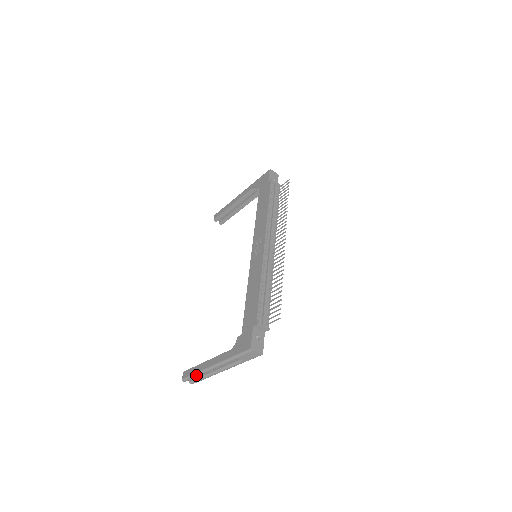
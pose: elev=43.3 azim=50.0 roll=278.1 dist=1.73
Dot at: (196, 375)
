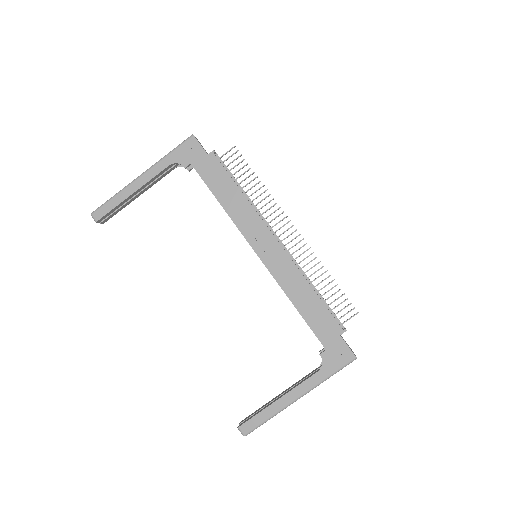
Dot at: occluded
